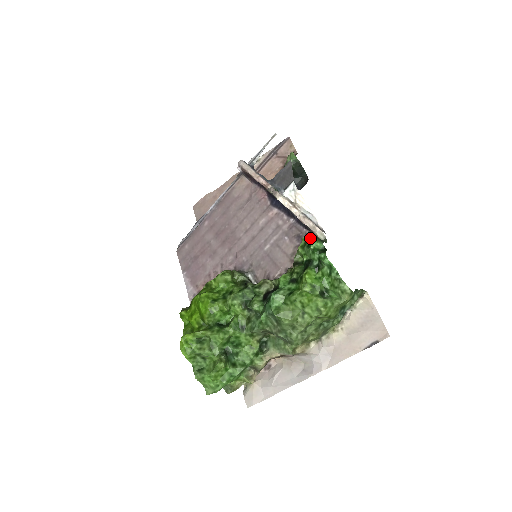
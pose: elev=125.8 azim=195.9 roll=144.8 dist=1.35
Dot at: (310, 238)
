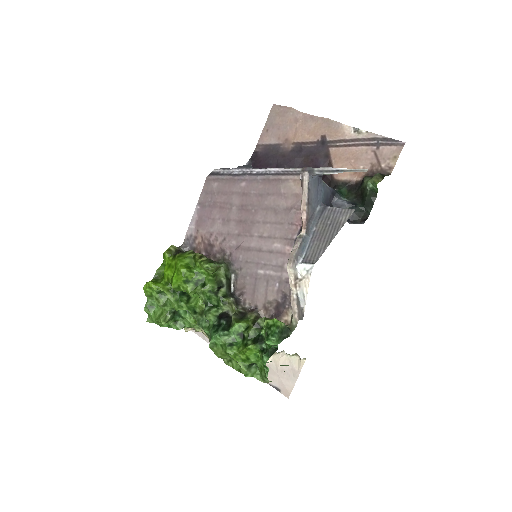
Dot at: (274, 332)
